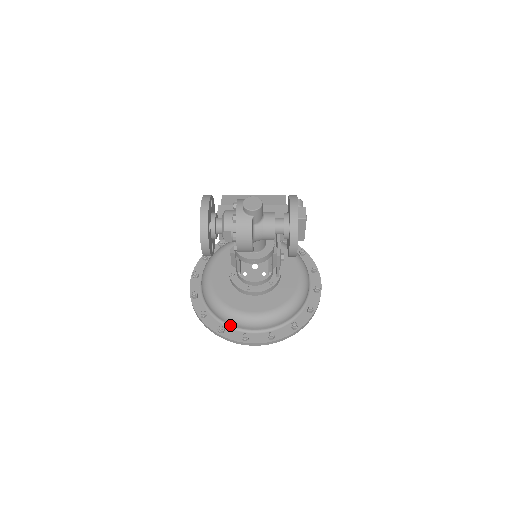
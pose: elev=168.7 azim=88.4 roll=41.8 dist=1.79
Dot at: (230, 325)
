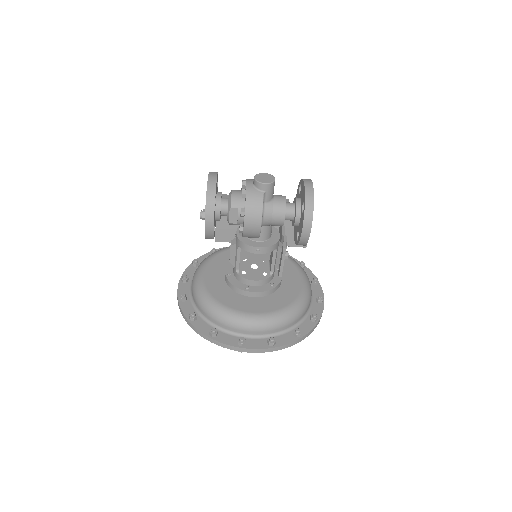
Dot at: (224, 329)
